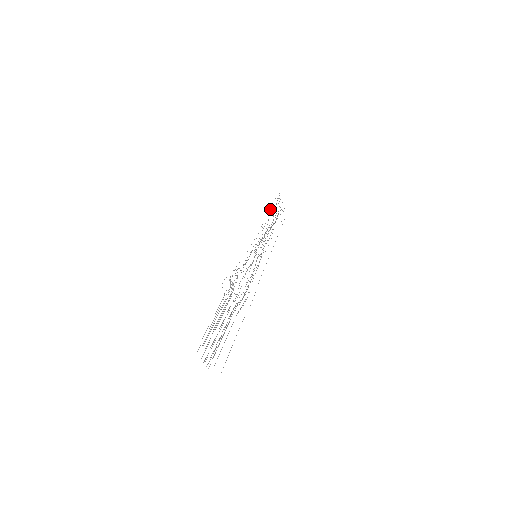
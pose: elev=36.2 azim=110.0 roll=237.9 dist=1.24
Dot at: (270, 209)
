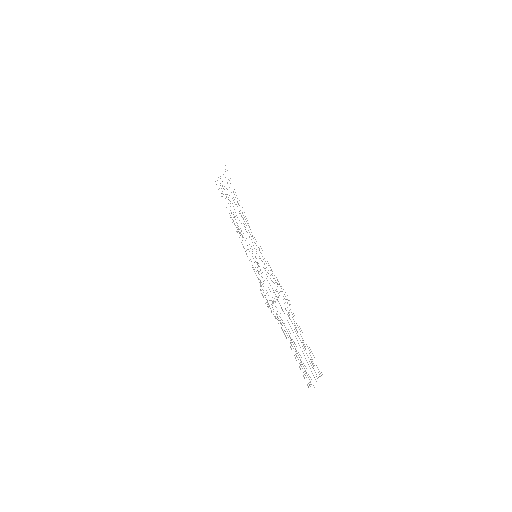
Dot at: occluded
